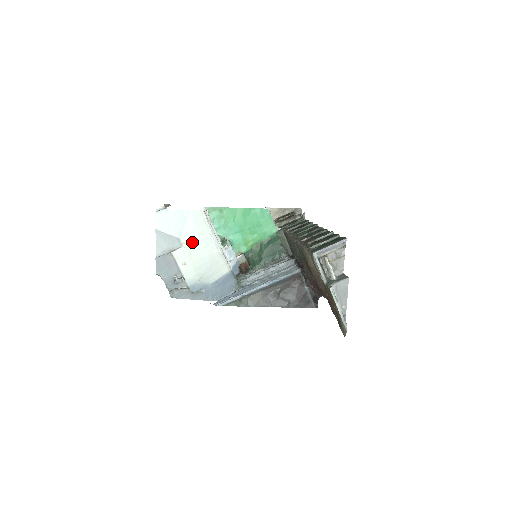
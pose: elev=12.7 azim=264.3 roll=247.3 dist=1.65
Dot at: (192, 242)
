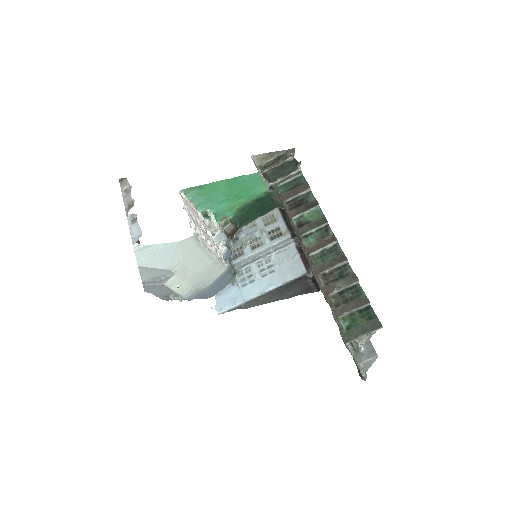
Dot at: (184, 267)
